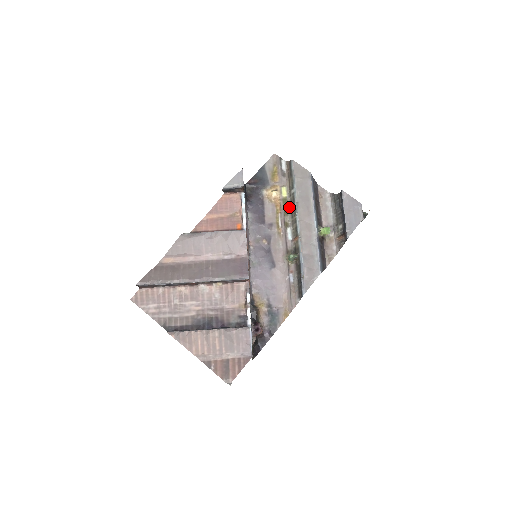
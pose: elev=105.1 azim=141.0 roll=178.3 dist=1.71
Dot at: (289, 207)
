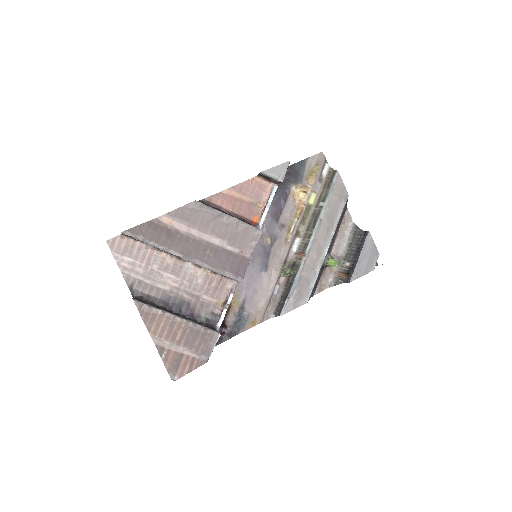
Dot at: (309, 217)
